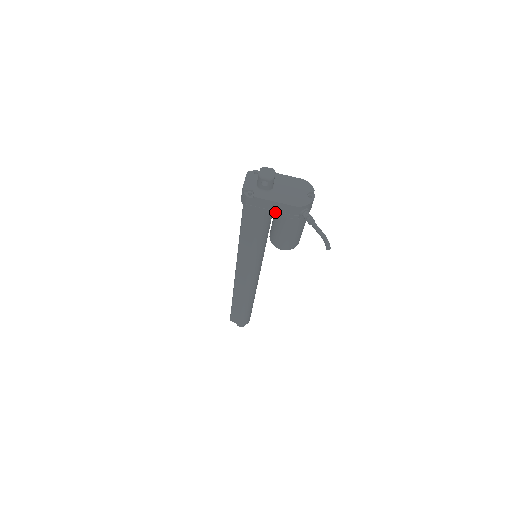
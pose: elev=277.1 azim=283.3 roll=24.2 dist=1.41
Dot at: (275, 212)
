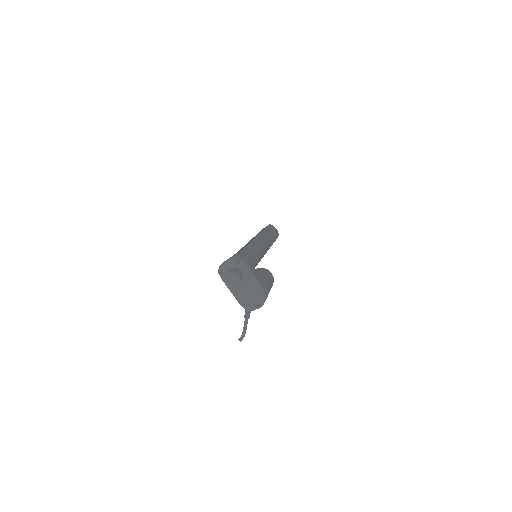
Dot at: occluded
